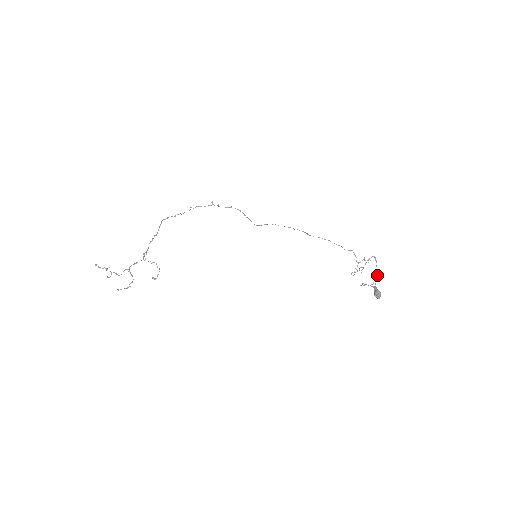
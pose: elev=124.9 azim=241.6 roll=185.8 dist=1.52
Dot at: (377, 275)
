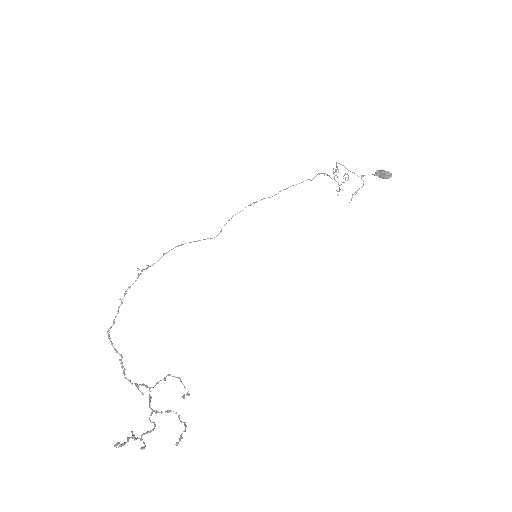
Dot at: occluded
